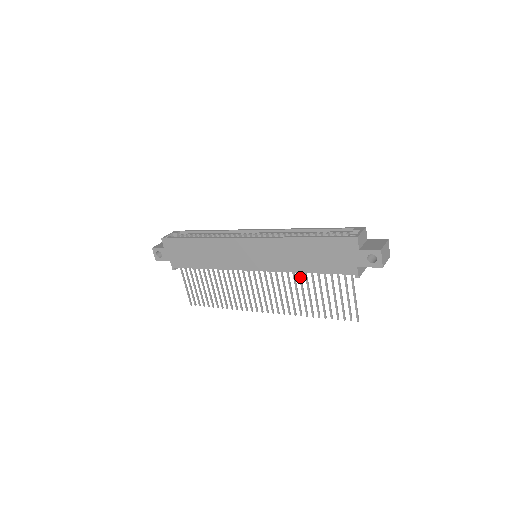
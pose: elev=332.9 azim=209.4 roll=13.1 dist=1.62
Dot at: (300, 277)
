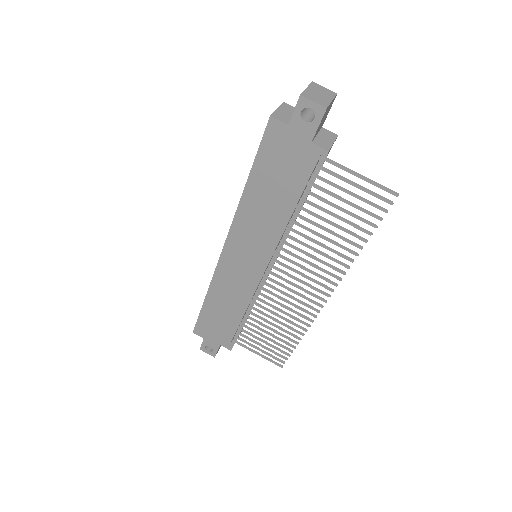
Dot at: (299, 225)
